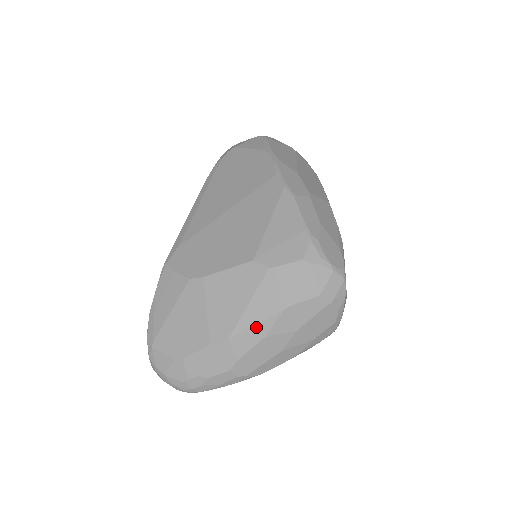
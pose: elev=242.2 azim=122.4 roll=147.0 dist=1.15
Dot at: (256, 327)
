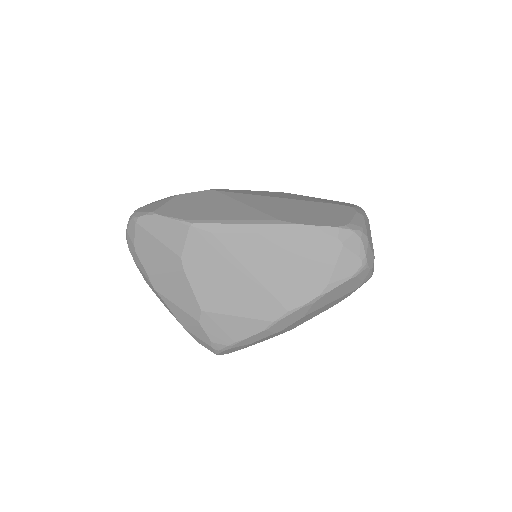
Dot at: (167, 307)
